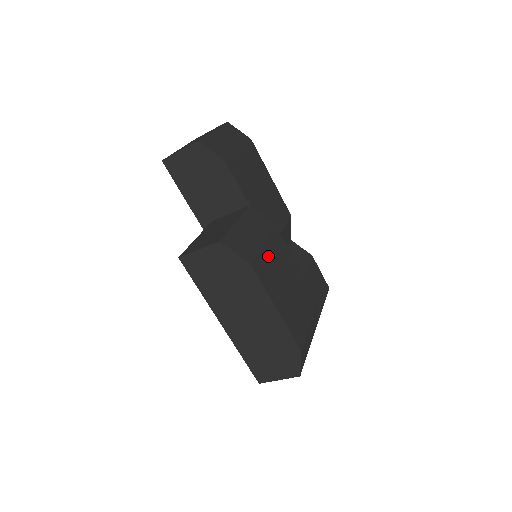
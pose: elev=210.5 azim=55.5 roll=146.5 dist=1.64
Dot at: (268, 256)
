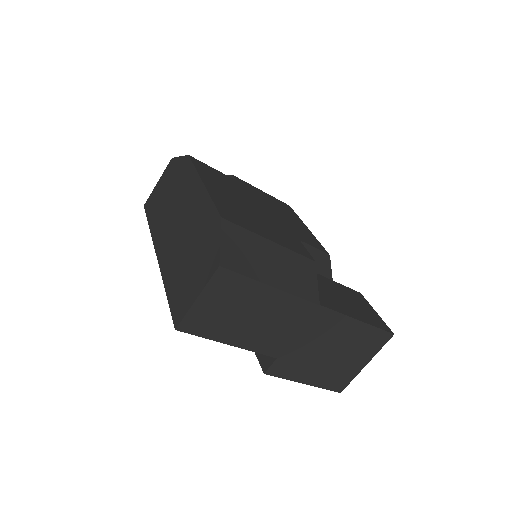
Dot at: (228, 180)
